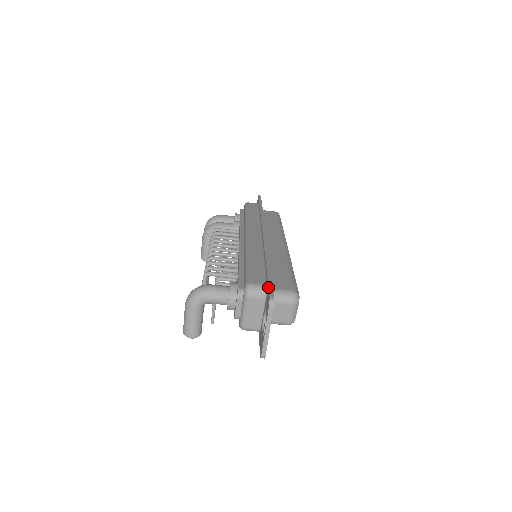
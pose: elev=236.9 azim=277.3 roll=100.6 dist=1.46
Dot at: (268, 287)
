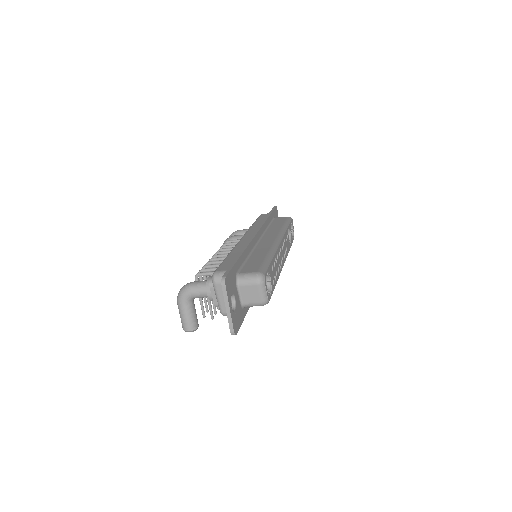
Dot at: (226, 271)
